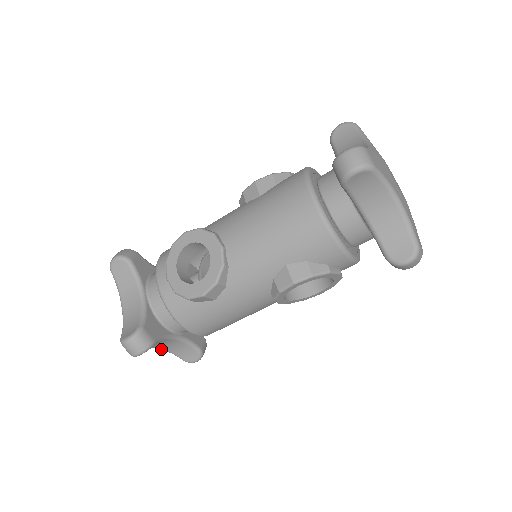
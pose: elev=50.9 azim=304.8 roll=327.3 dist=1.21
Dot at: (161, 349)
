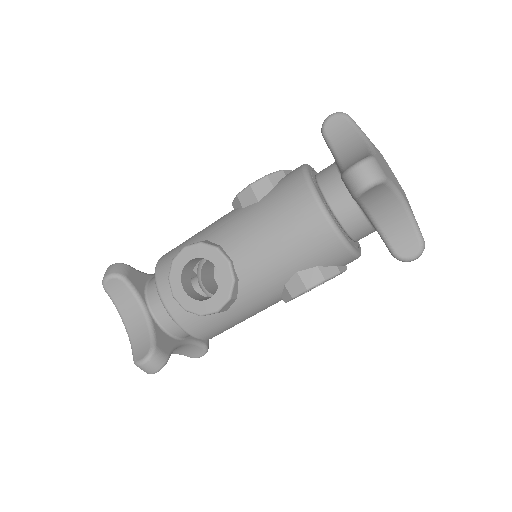
Dot at: occluded
